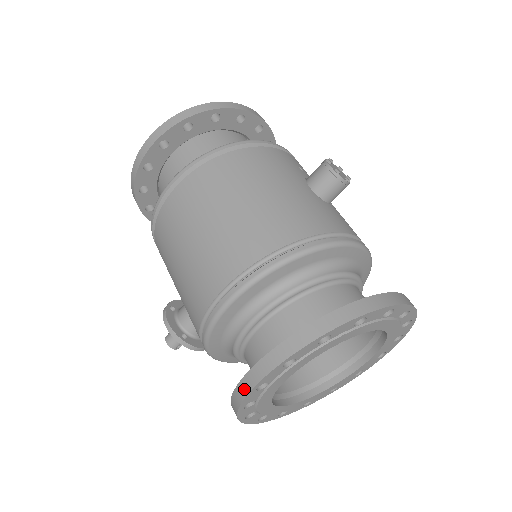
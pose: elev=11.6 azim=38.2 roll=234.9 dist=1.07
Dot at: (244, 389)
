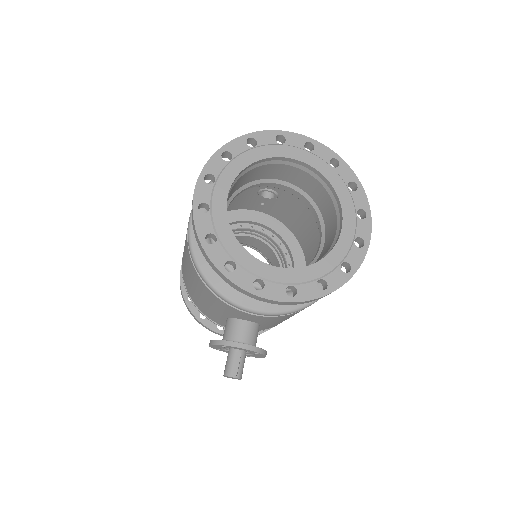
Dot at: (192, 218)
